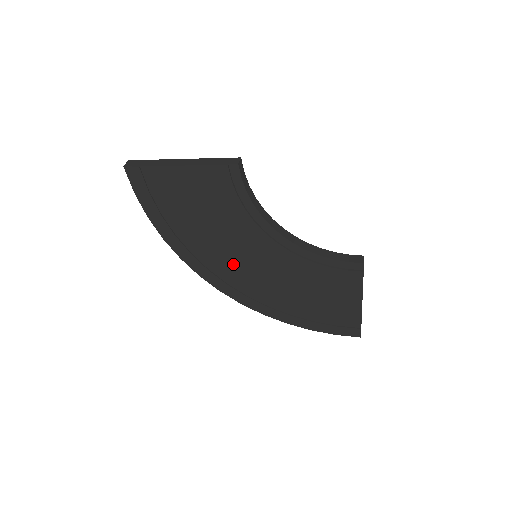
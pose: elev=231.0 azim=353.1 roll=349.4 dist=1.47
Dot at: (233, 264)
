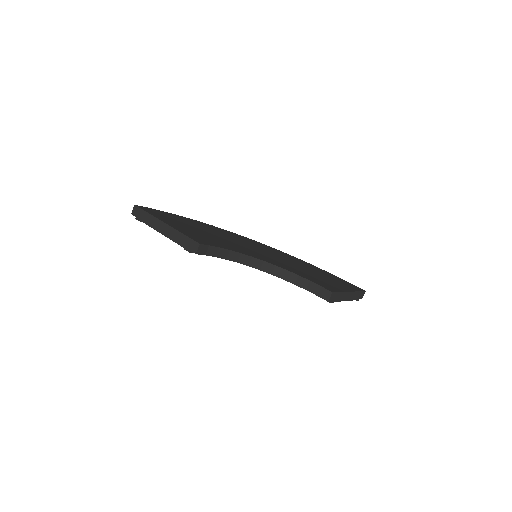
Dot at: occluded
